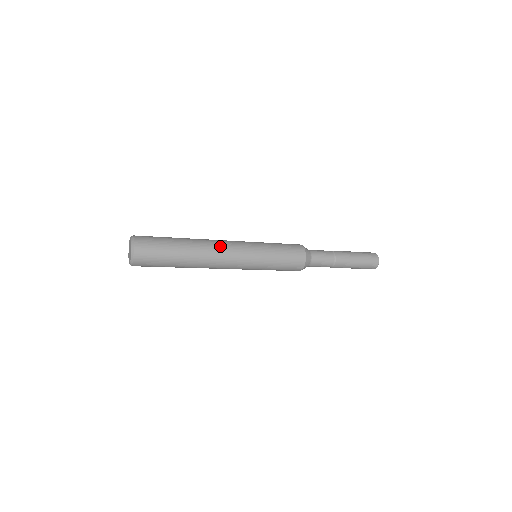
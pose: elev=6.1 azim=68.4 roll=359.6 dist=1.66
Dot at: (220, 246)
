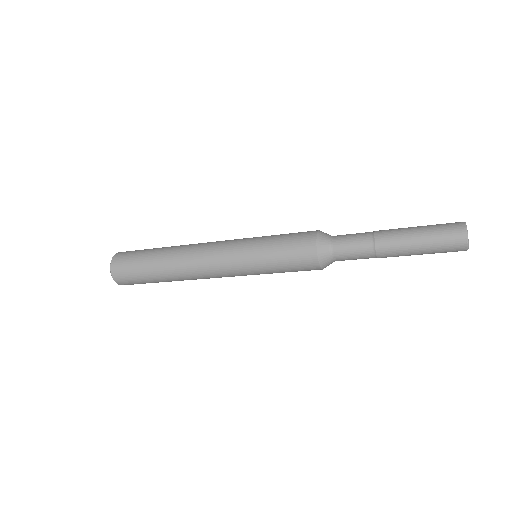
Dot at: (198, 251)
